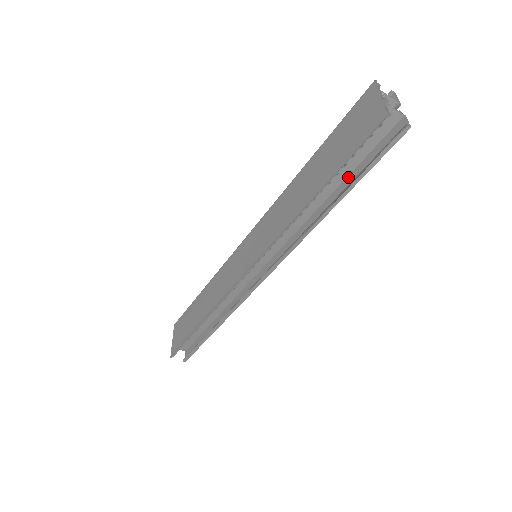
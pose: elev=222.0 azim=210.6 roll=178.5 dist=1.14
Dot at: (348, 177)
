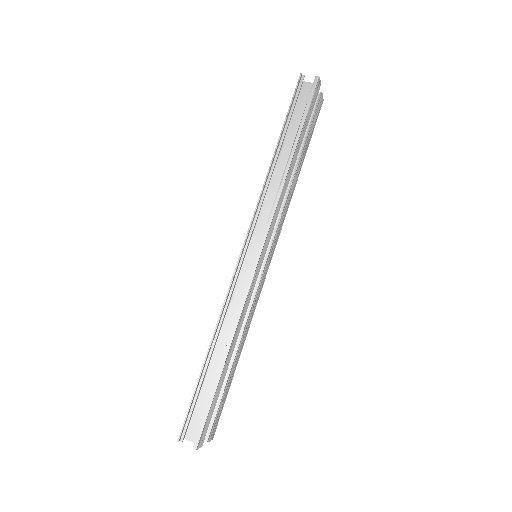
Dot at: (301, 138)
